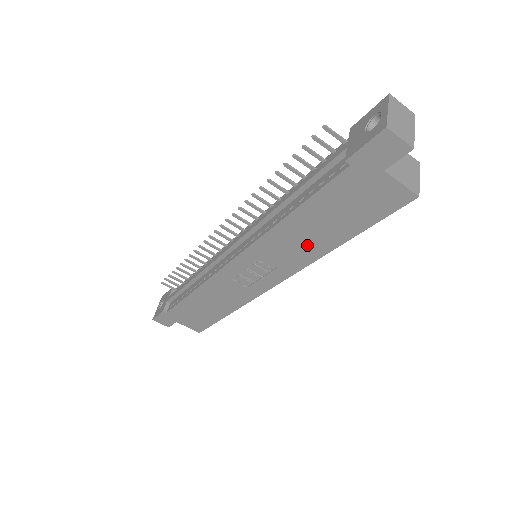
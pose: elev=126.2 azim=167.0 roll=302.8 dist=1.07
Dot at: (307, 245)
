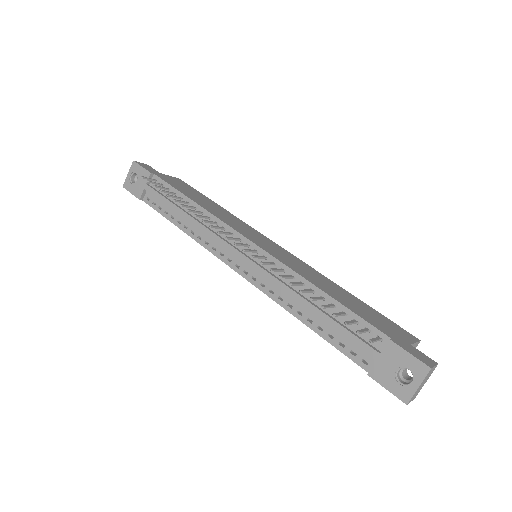
Dot at: occluded
